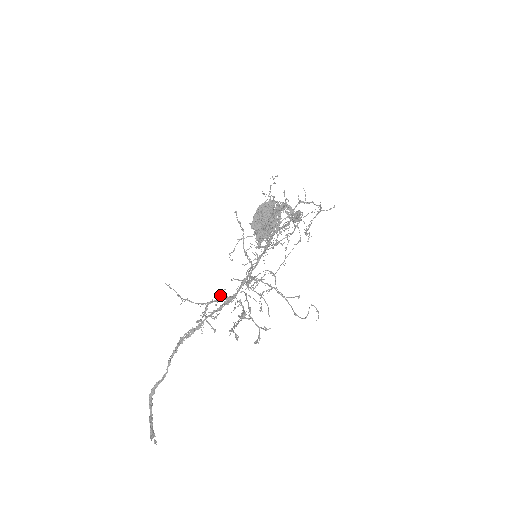
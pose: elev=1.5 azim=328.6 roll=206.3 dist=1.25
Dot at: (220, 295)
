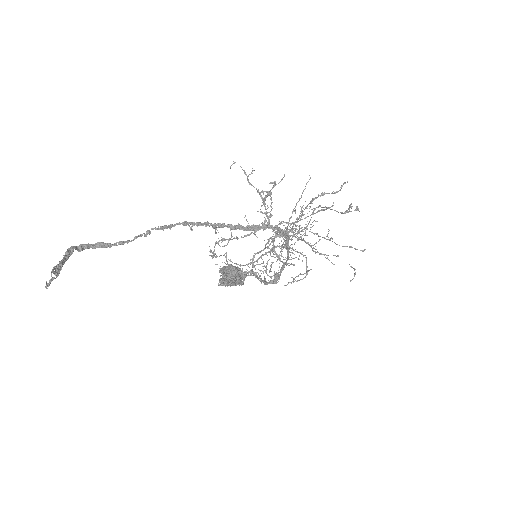
Dot at: occluded
